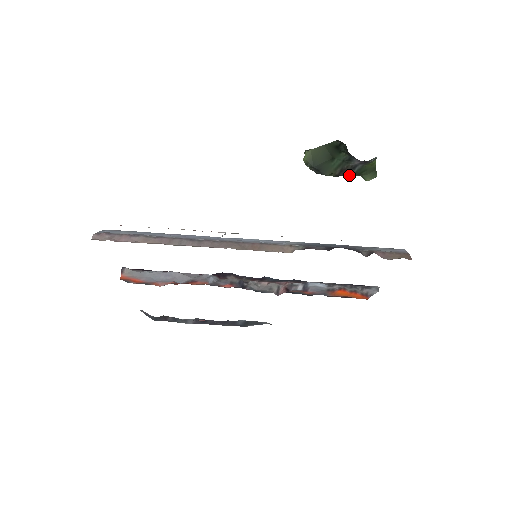
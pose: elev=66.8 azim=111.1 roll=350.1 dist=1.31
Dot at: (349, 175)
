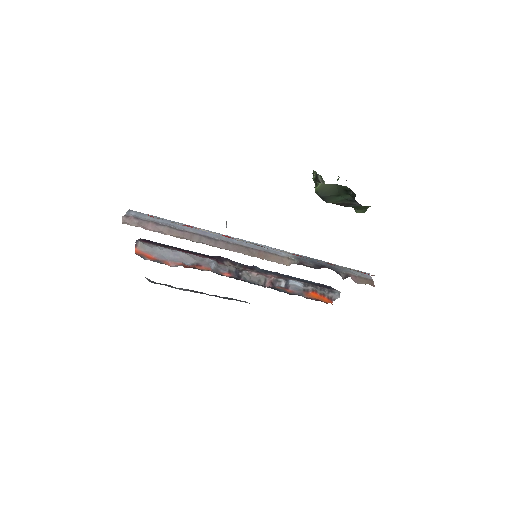
Dot at: (345, 206)
